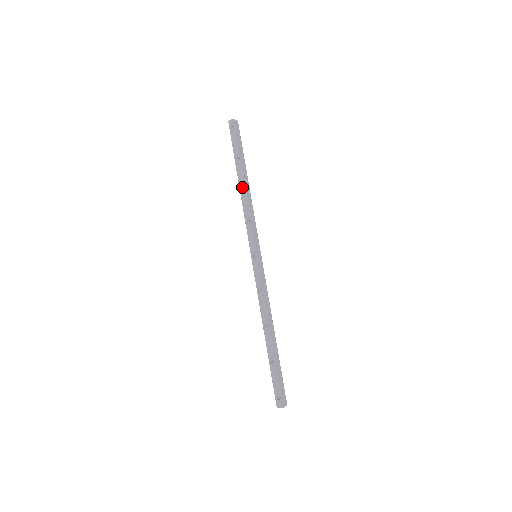
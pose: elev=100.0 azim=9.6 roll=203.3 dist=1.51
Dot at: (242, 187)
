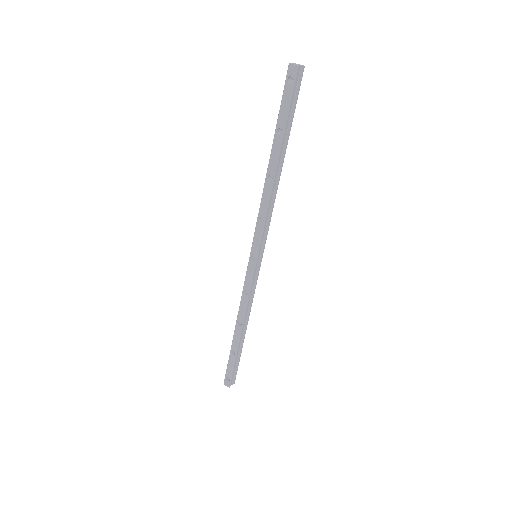
Dot at: (270, 174)
